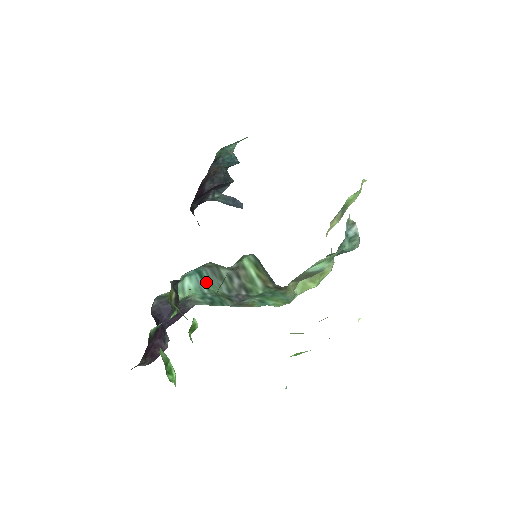
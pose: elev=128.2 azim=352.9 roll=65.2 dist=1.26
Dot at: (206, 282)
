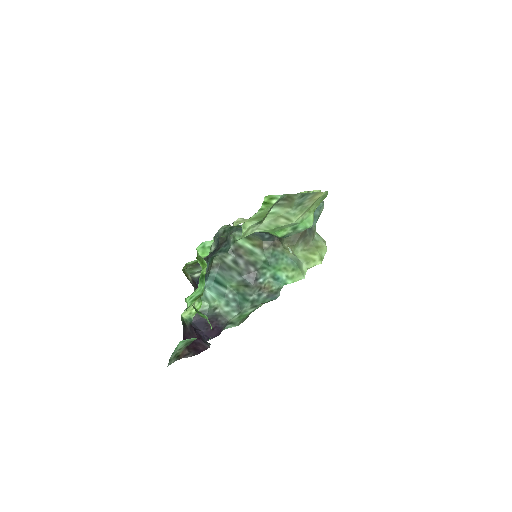
Dot at: (222, 283)
